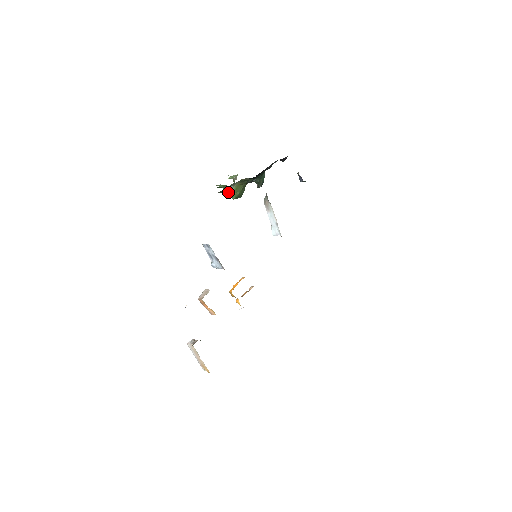
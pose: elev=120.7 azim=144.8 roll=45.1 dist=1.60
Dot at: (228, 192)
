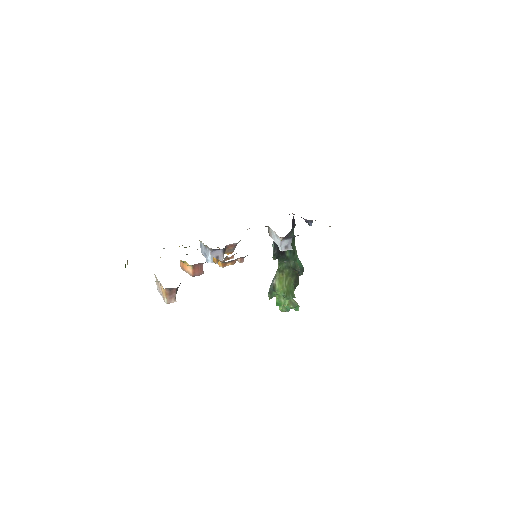
Dot at: (274, 289)
